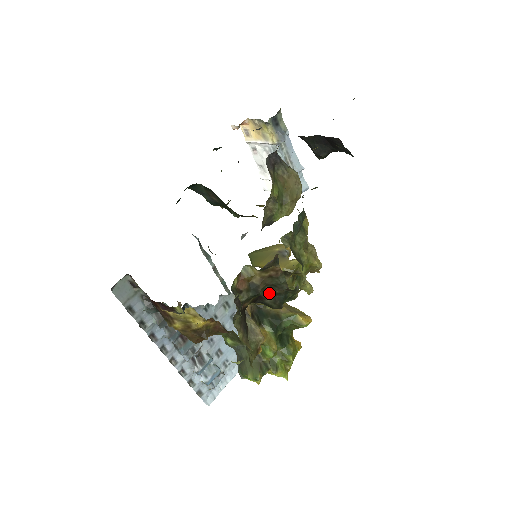
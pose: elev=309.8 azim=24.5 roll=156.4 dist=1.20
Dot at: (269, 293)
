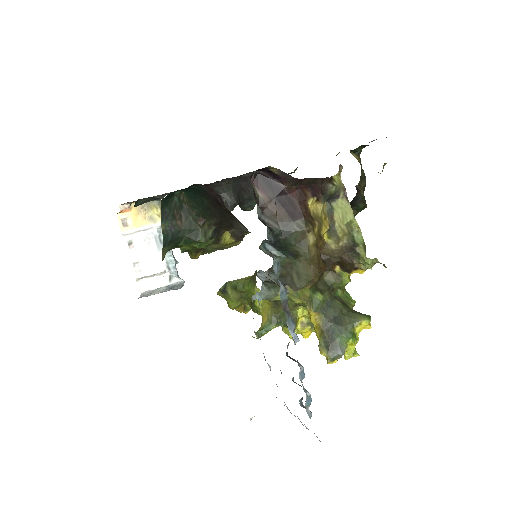
Dot at: (361, 185)
